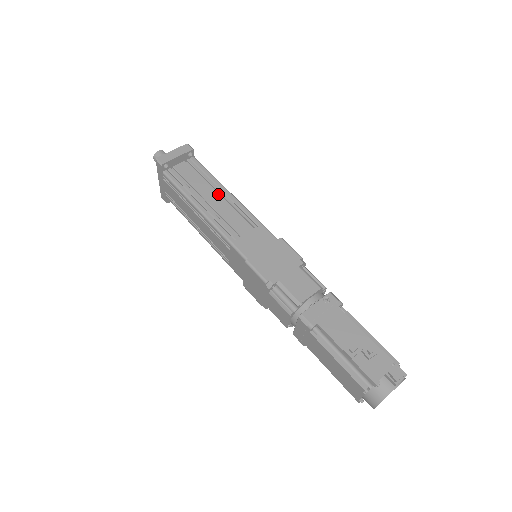
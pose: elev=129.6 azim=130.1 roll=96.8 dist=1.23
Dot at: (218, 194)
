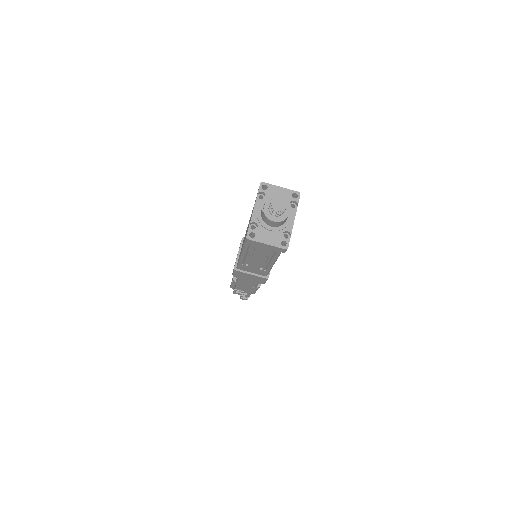
Dot at: (268, 255)
